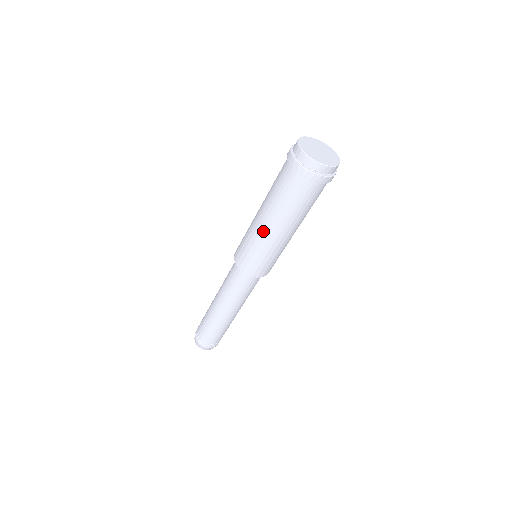
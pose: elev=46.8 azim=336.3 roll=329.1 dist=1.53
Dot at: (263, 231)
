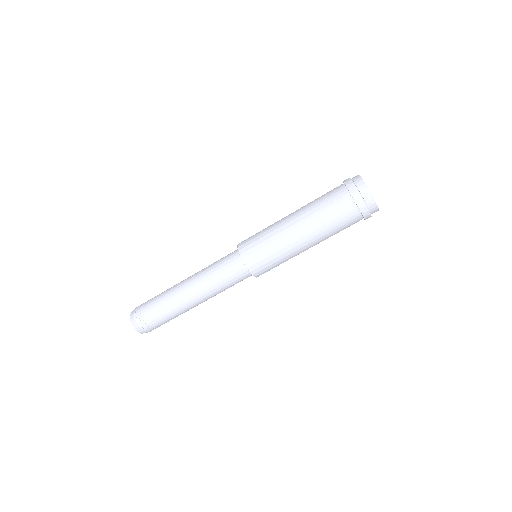
Dot at: (284, 222)
